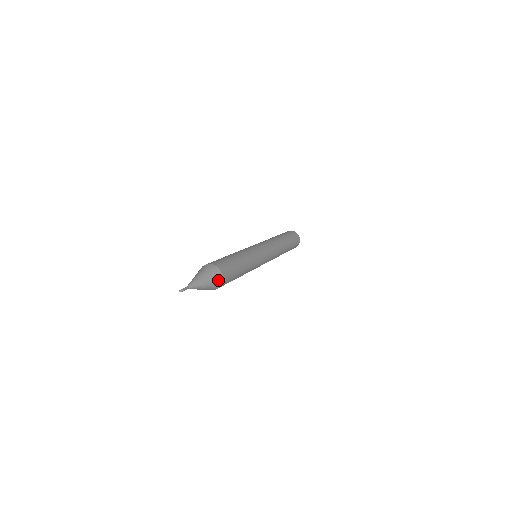
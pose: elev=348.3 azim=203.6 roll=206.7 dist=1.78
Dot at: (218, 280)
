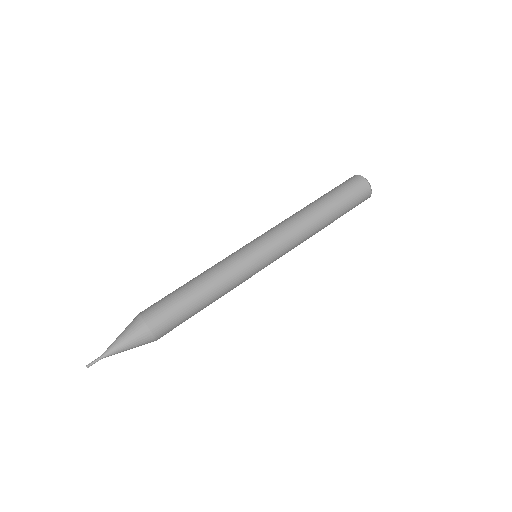
Dot at: (149, 341)
